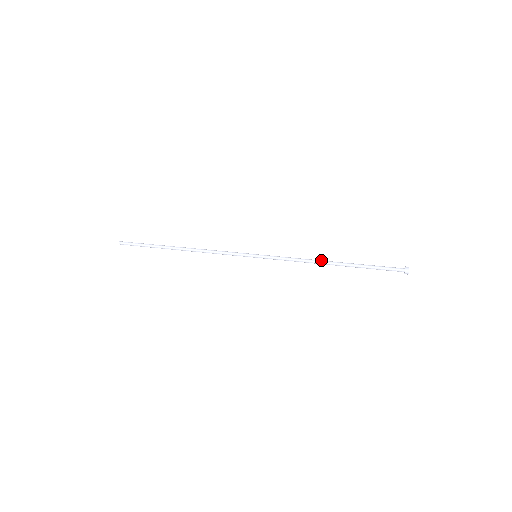
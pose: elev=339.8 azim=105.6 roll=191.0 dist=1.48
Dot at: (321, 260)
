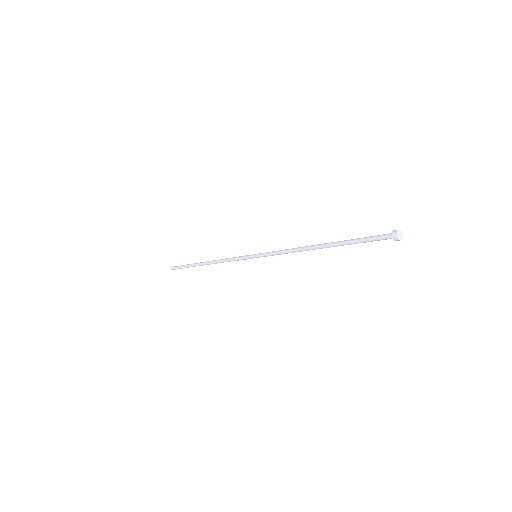
Dot at: (310, 247)
